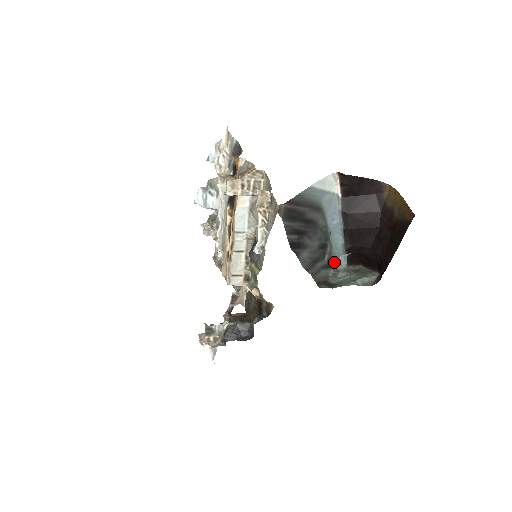
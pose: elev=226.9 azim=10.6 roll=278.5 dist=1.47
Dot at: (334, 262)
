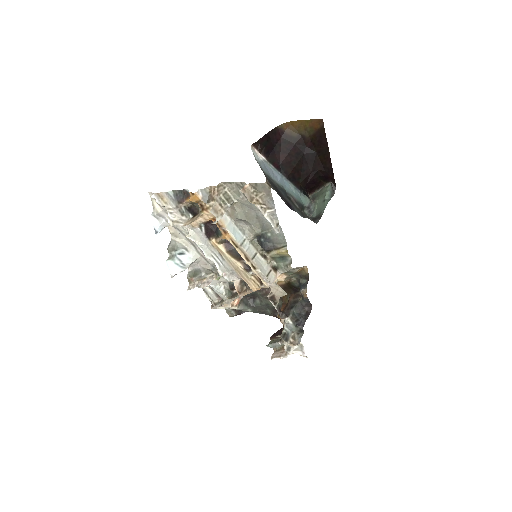
Dot at: (302, 204)
